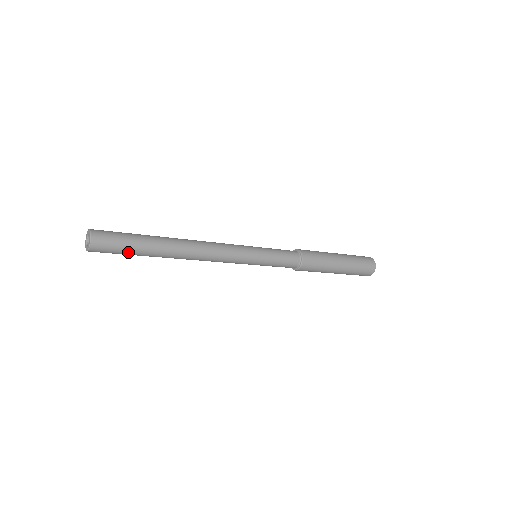
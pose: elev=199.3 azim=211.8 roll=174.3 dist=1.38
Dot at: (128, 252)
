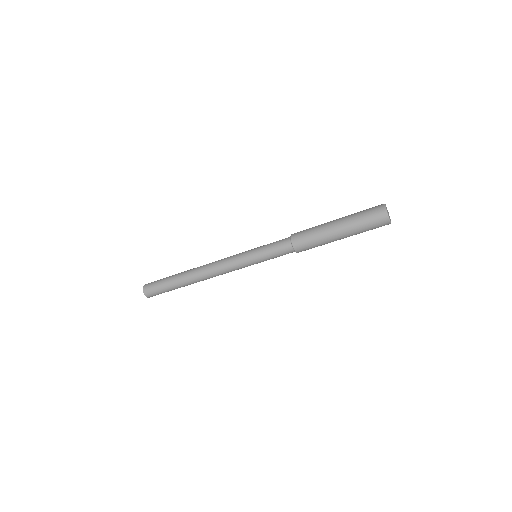
Dot at: (168, 291)
